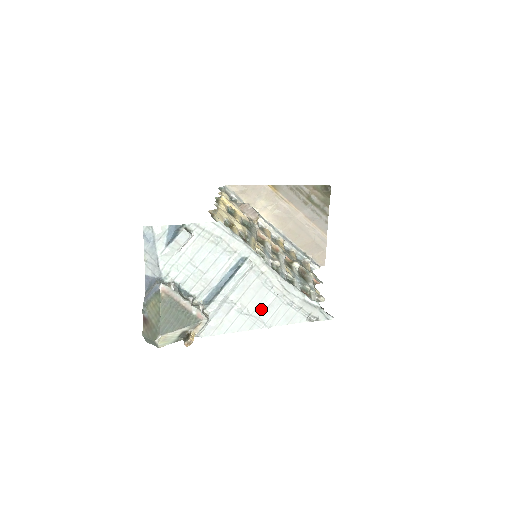
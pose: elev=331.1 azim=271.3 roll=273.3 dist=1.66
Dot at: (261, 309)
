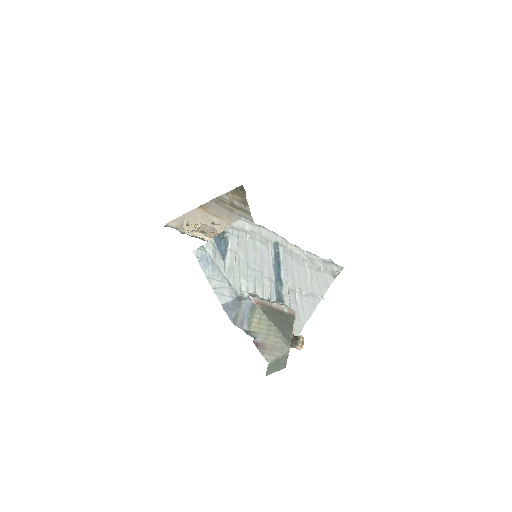
Dot at: (309, 285)
